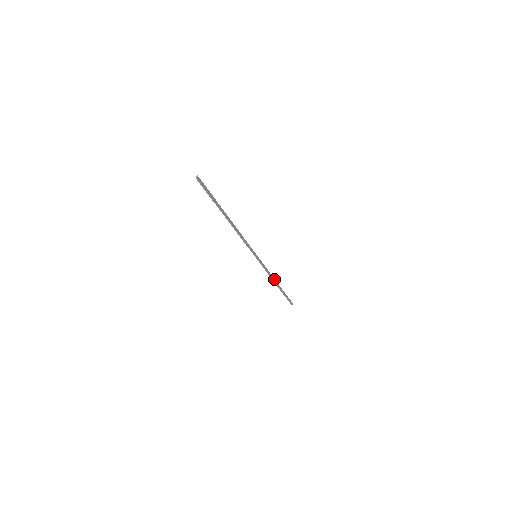
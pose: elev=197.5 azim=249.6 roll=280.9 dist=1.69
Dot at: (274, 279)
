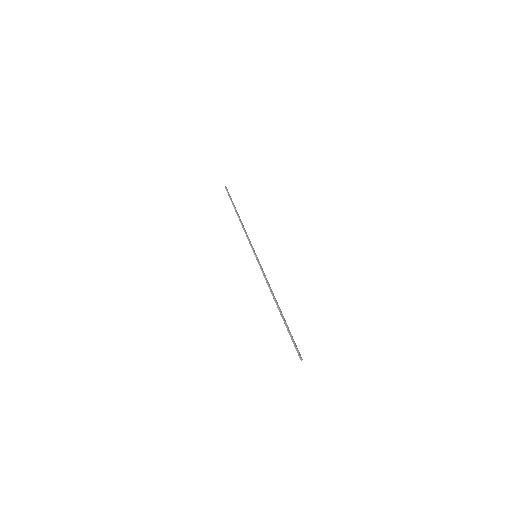
Dot at: (274, 296)
